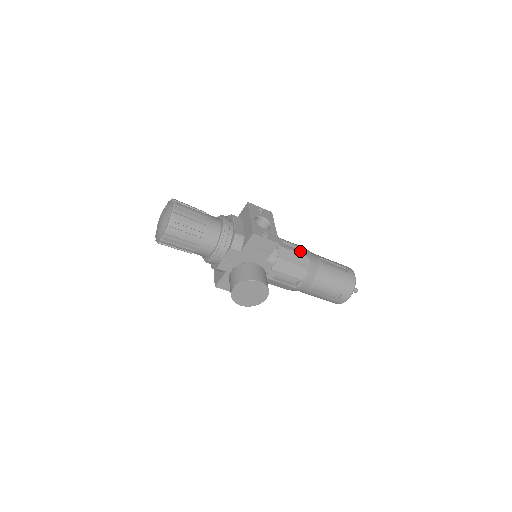
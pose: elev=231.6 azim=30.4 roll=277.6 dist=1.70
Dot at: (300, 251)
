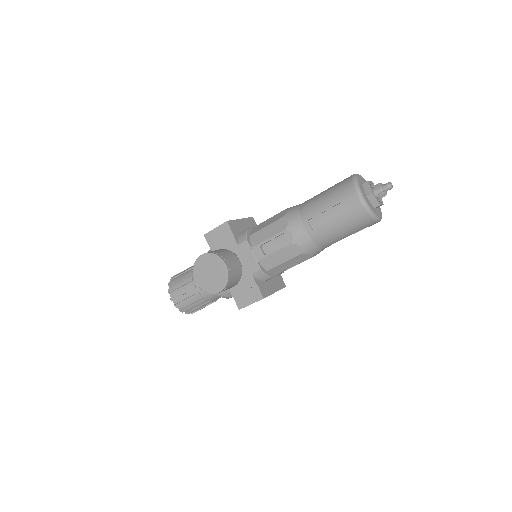
Dot at: occluded
